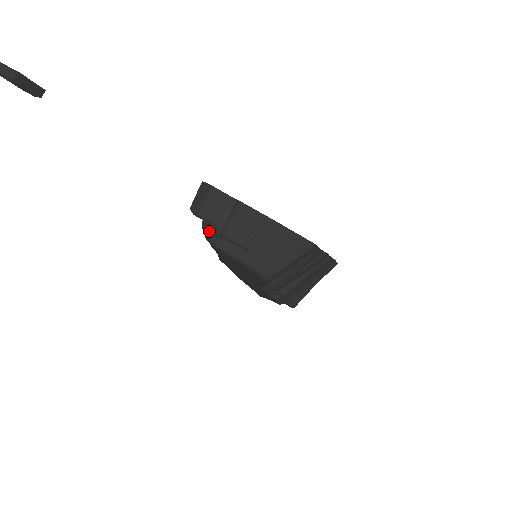
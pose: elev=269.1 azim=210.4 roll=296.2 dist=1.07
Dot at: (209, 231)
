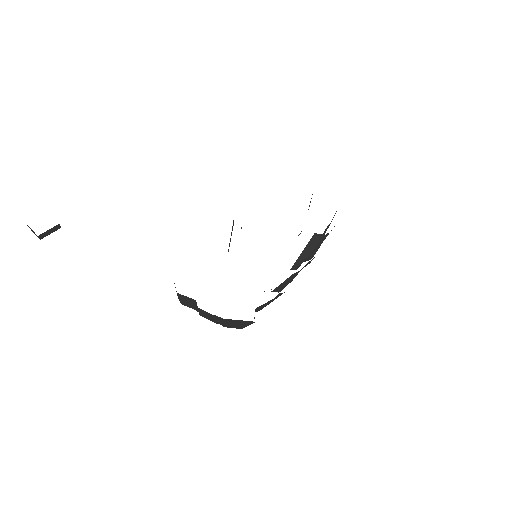
Dot at: occluded
